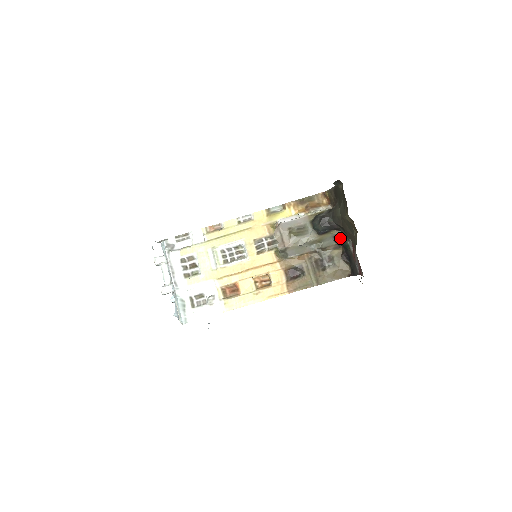
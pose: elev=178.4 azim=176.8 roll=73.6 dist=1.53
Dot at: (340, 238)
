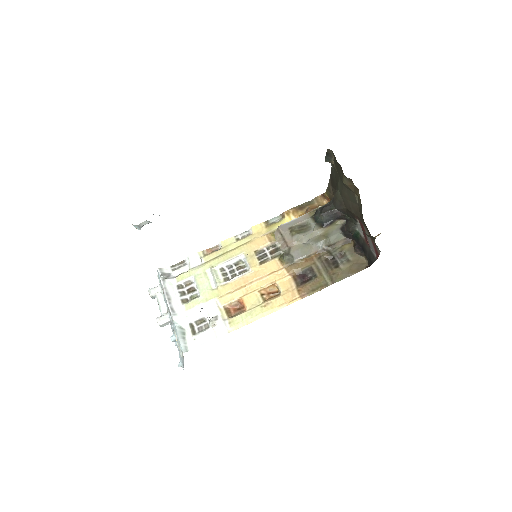
Dot at: (347, 227)
